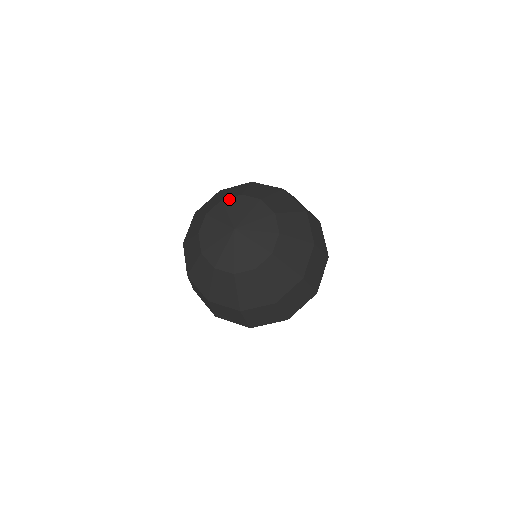
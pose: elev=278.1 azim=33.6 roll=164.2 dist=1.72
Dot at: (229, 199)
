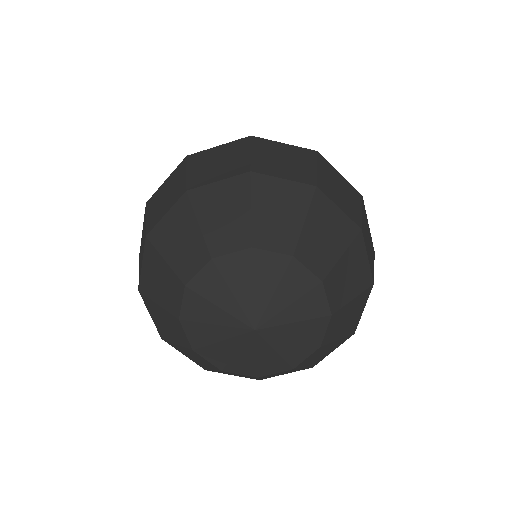
Dot at: (302, 269)
